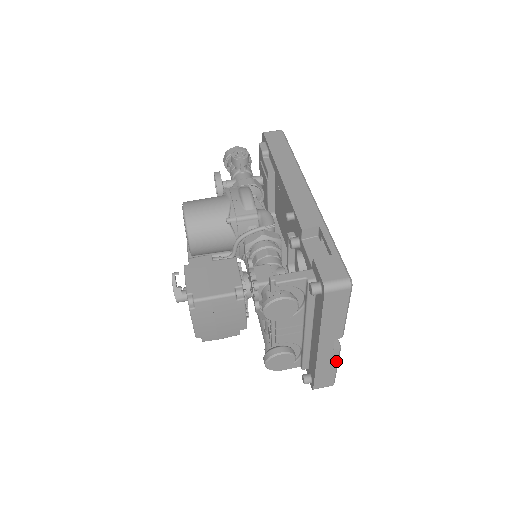
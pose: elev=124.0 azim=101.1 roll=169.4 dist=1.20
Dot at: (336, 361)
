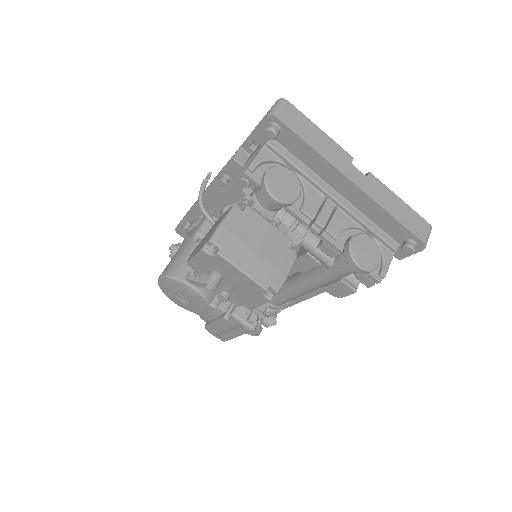
Dot at: (388, 190)
